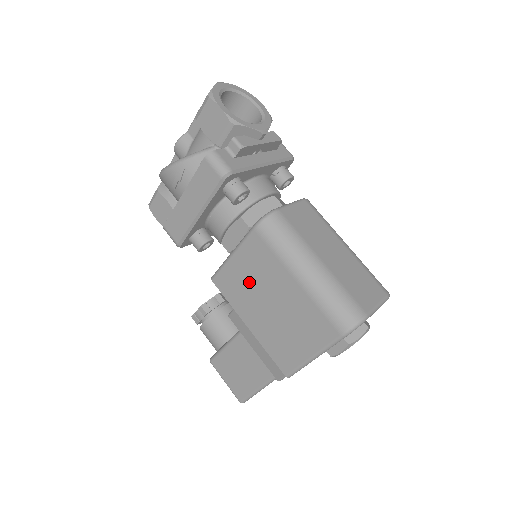
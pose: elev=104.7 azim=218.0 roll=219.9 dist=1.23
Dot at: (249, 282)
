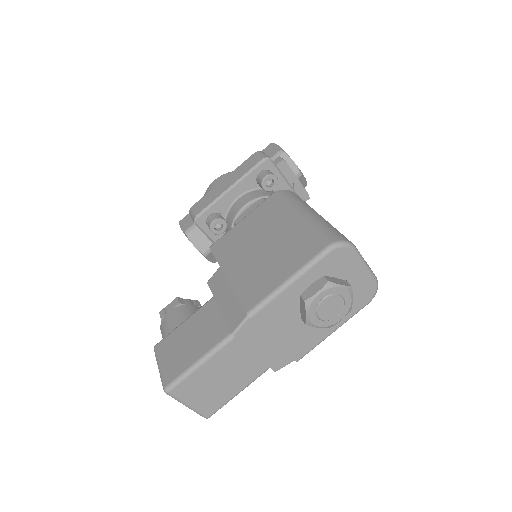
Dot at: (248, 235)
